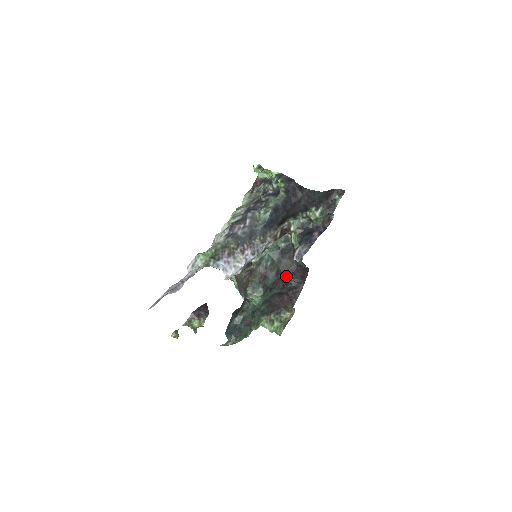
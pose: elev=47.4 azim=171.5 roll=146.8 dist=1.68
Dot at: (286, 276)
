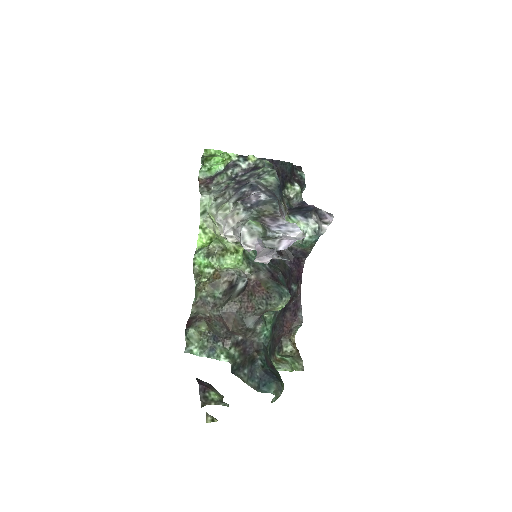
Dot at: (288, 278)
